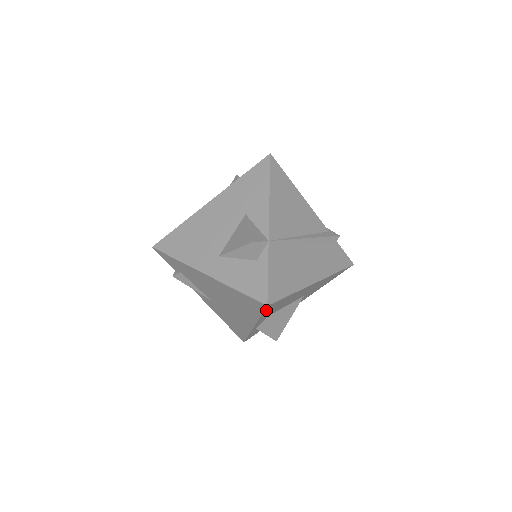
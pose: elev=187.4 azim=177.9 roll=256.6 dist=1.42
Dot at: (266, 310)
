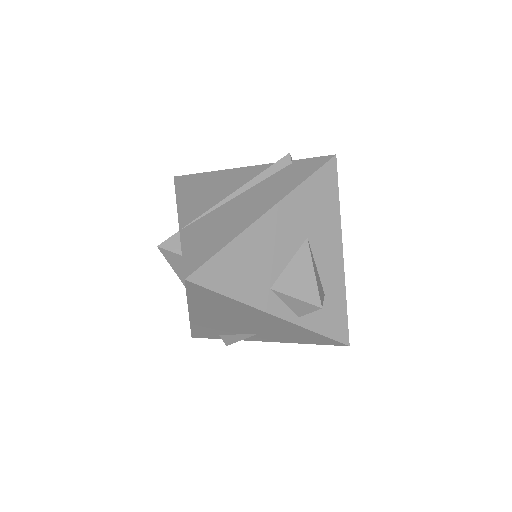
Dot at: (213, 286)
